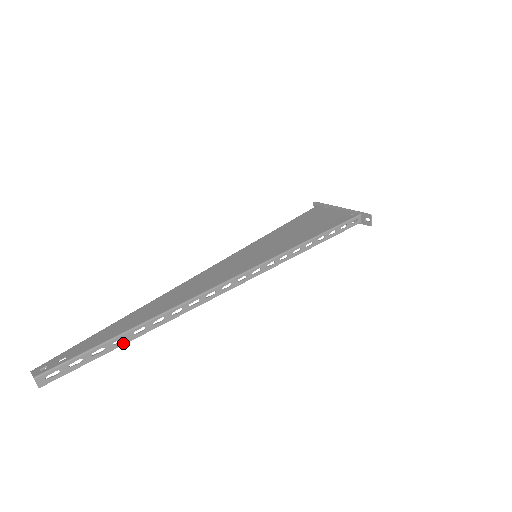
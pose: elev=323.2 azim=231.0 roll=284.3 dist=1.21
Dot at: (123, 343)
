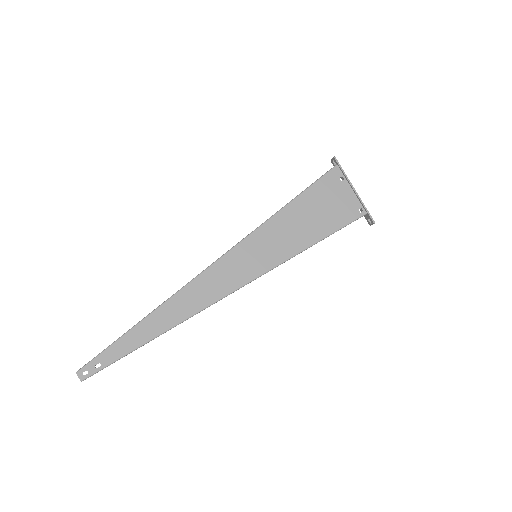
Dot at: occluded
